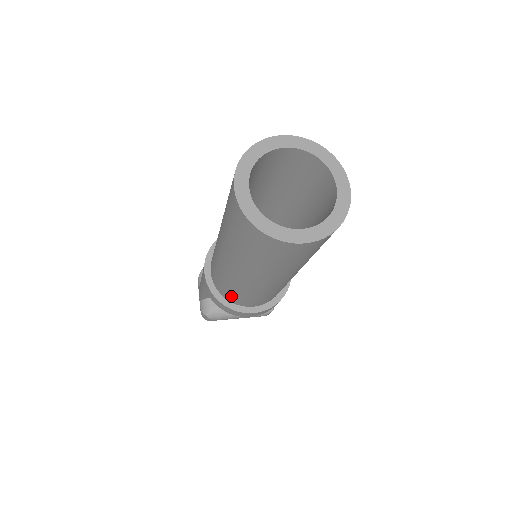
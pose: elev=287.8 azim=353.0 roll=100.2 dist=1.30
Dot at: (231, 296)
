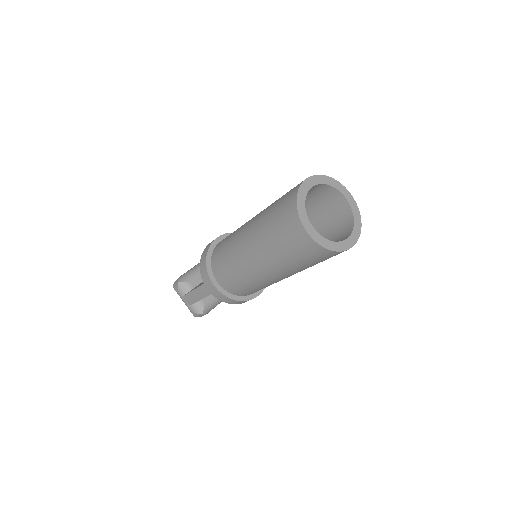
Dot at: (248, 292)
